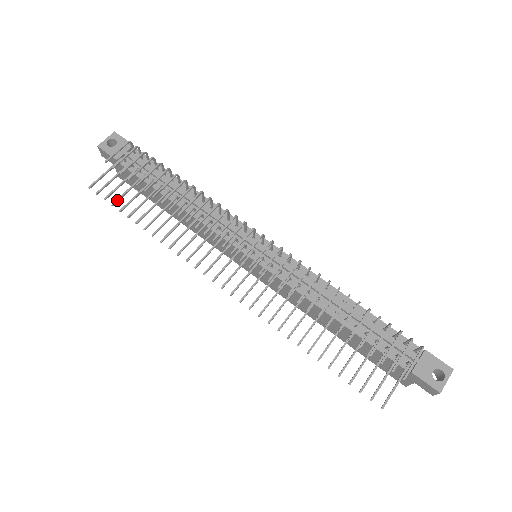
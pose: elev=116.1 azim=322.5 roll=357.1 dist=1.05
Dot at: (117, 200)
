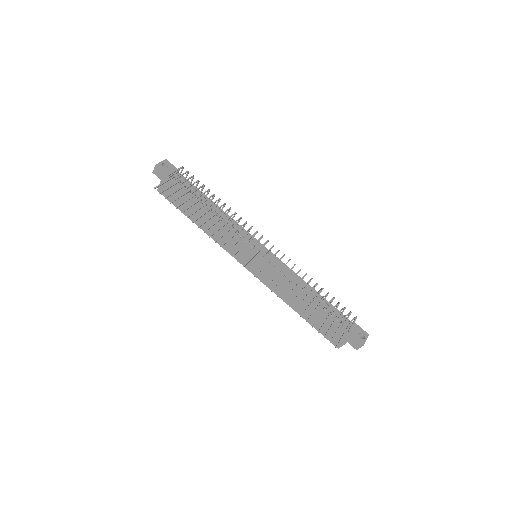
Dot at: (174, 200)
